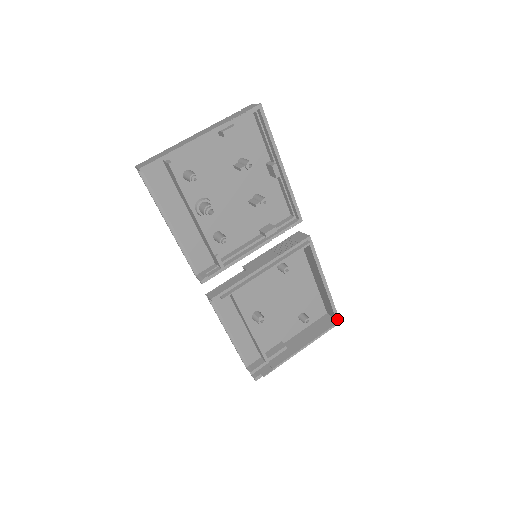
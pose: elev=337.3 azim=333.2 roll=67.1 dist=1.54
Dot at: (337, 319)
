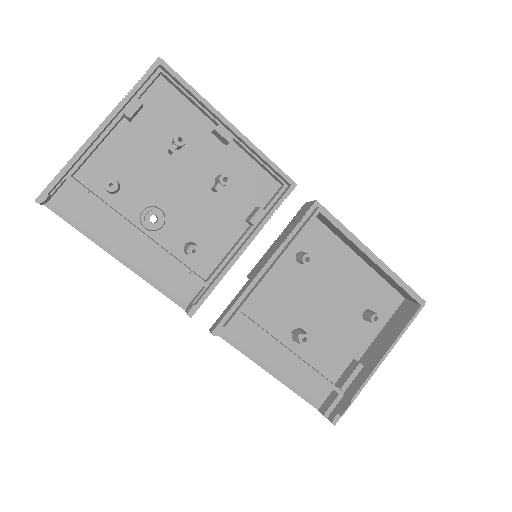
Dot at: (418, 300)
